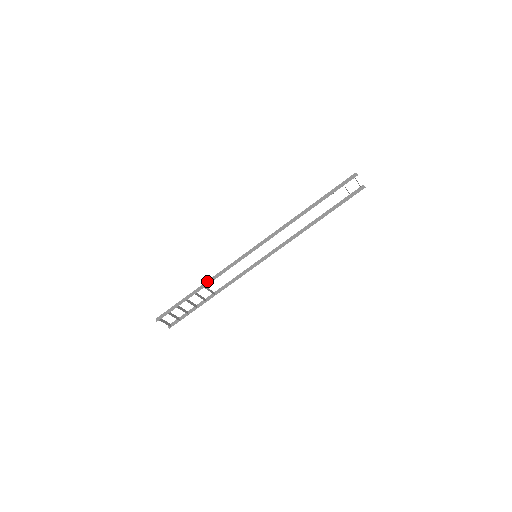
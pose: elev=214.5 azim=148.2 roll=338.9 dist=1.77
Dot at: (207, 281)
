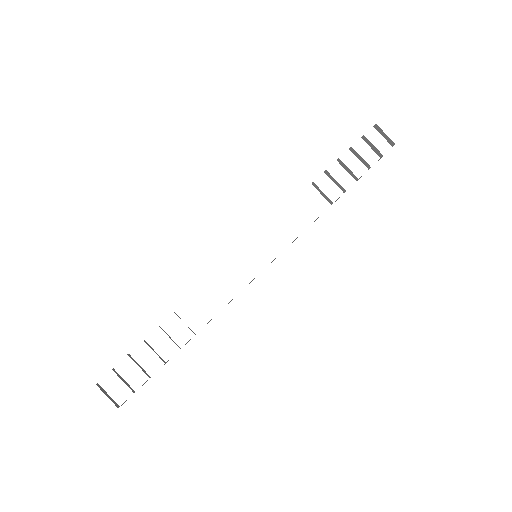
Dot at: occluded
